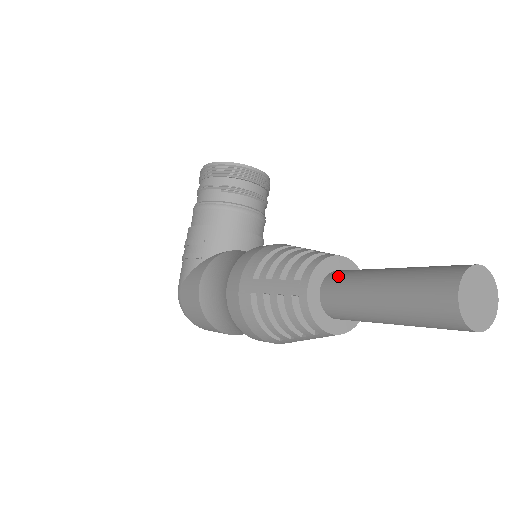
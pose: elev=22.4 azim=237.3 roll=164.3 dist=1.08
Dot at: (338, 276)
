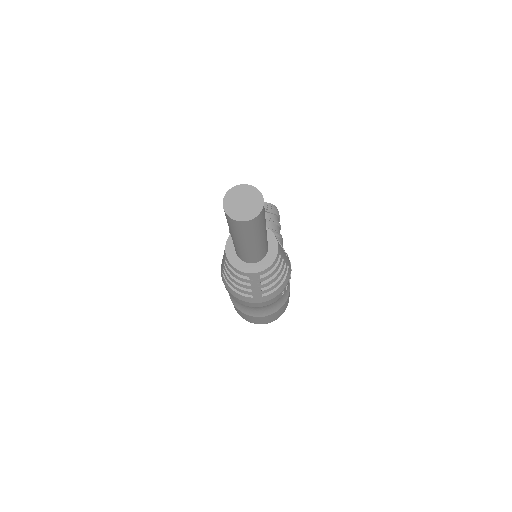
Dot at: occluded
